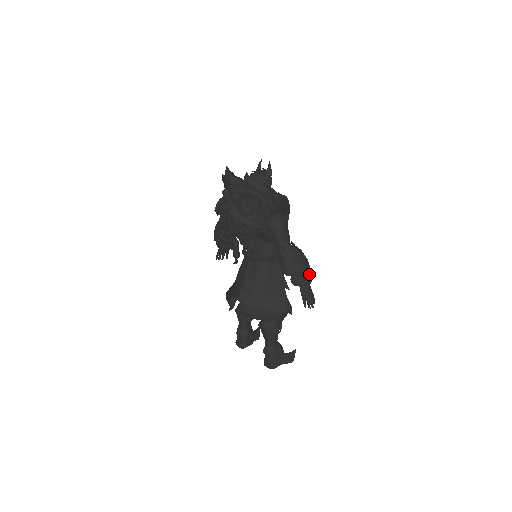
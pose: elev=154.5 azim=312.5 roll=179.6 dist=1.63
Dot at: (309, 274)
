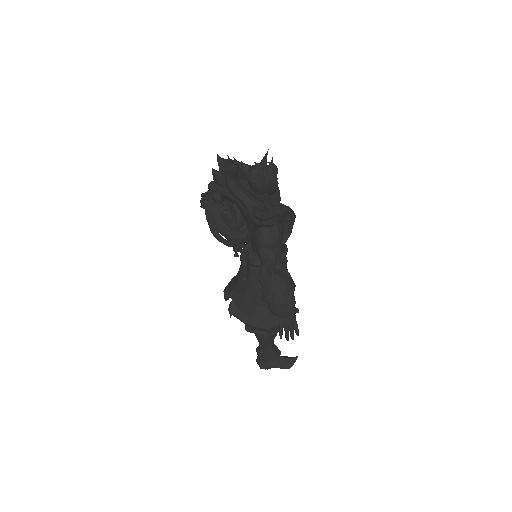
Dot at: (290, 306)
